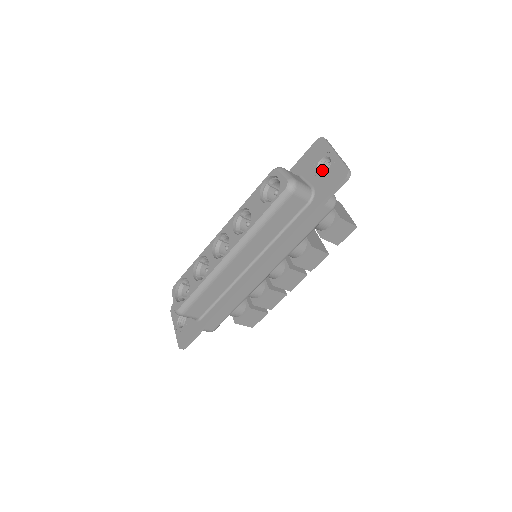
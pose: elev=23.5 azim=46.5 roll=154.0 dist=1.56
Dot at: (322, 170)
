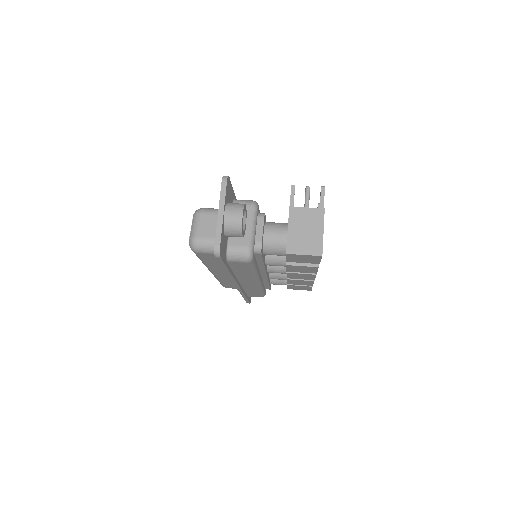
Dot at: occluded
